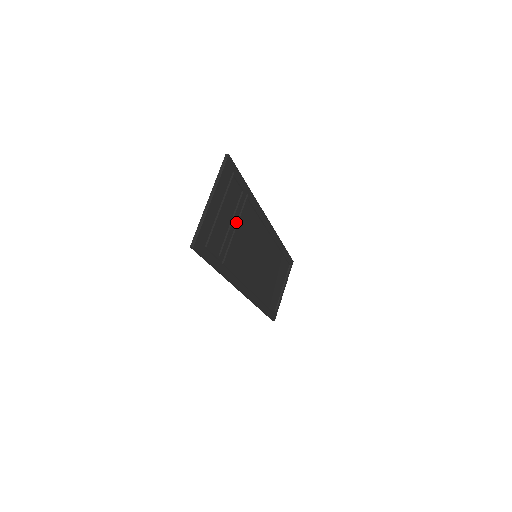
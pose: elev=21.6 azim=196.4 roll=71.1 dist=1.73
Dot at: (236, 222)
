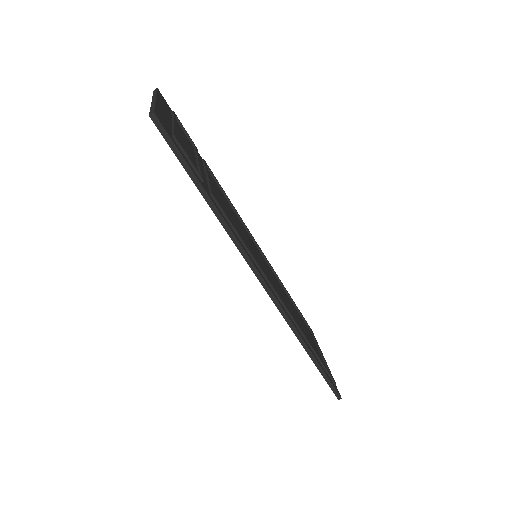
Dot at: (204, 172)
